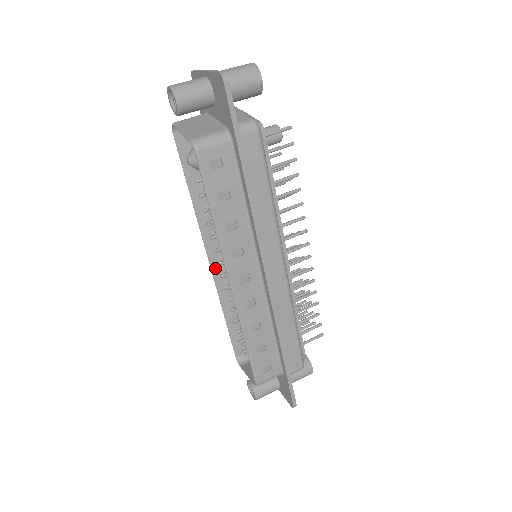
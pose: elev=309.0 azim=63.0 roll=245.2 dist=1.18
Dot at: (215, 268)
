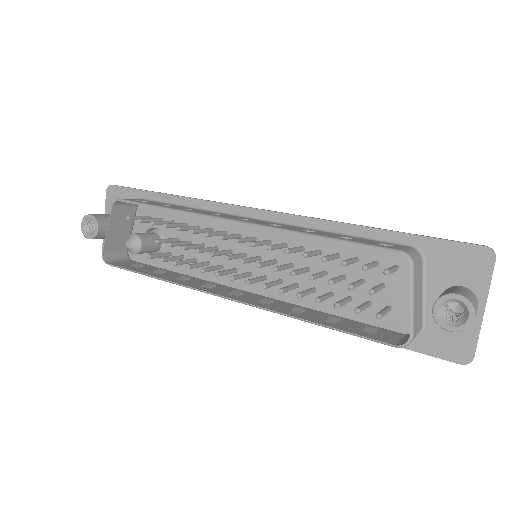
Dot at: (241, 300)
